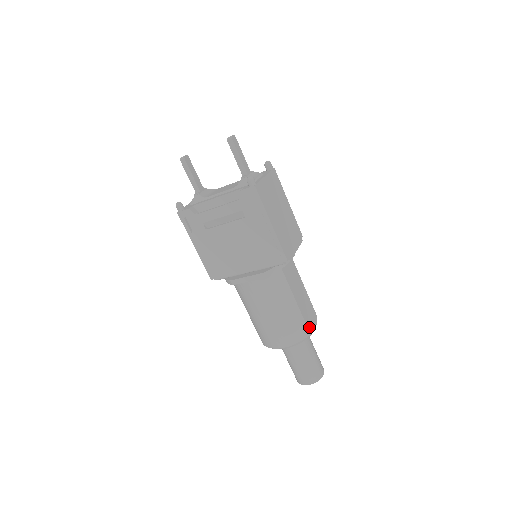
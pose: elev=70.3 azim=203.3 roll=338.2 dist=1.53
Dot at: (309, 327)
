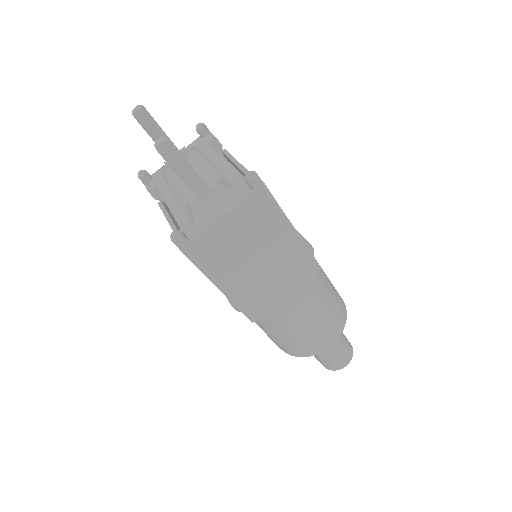
Dot at: (312, 349)
